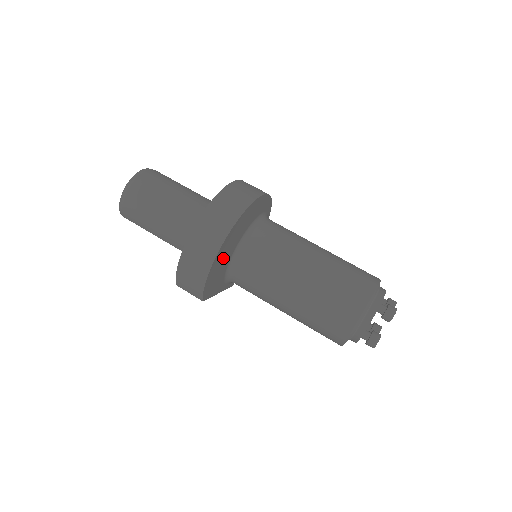
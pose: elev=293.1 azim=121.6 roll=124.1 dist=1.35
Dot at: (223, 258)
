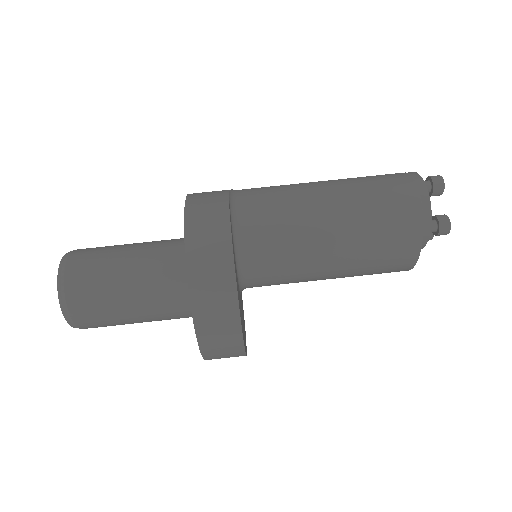
Dot at: (243, 324)
